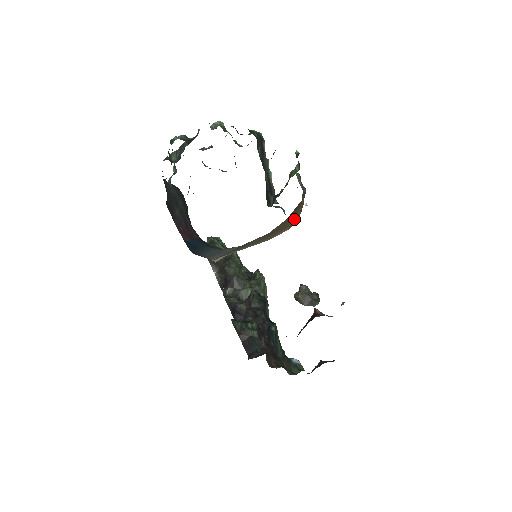
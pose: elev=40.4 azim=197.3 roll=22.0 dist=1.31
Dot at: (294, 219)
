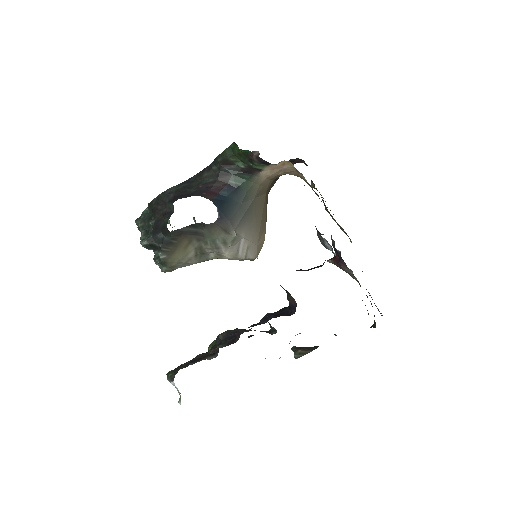
Dot at: occluded
